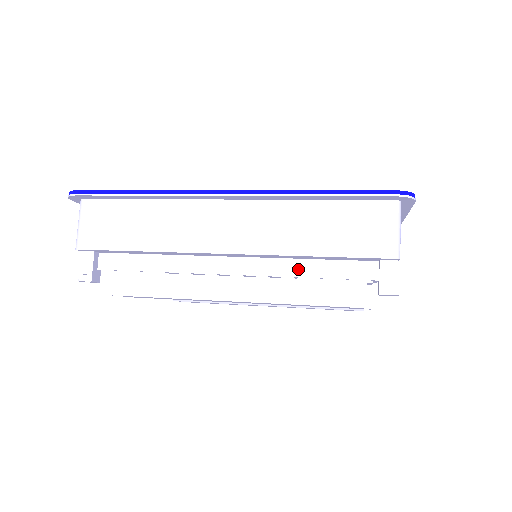
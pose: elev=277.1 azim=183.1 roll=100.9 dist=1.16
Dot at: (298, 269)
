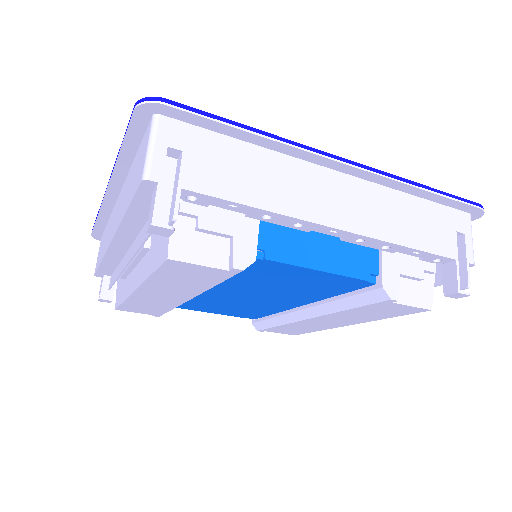
Dot at: (142, 237)
